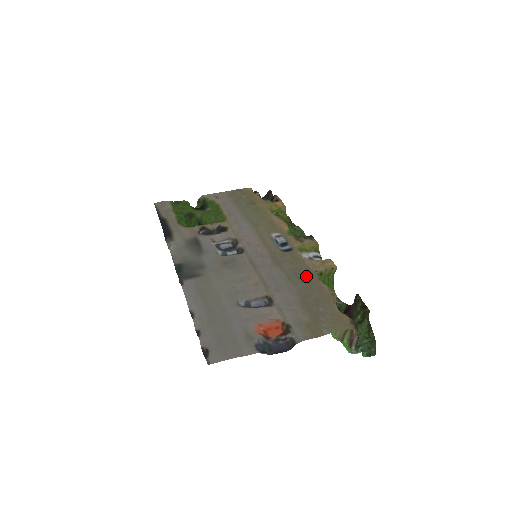
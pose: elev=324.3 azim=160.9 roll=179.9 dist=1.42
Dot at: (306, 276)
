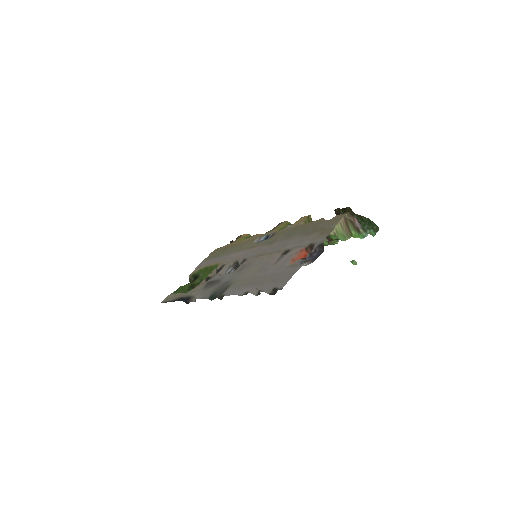
Dot at: (296, 229)
